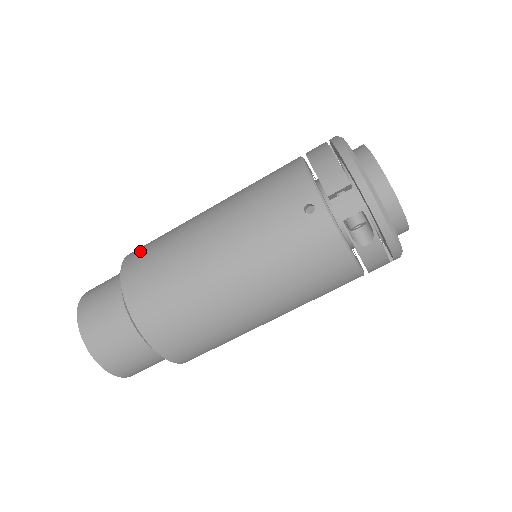
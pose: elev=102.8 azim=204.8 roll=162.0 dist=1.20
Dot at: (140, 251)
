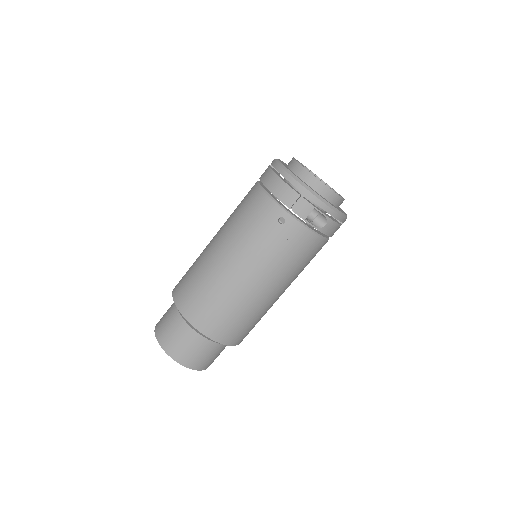
Dot at: (182, 288)
